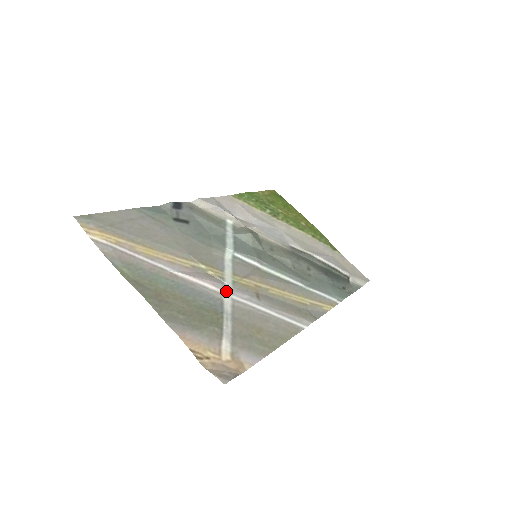
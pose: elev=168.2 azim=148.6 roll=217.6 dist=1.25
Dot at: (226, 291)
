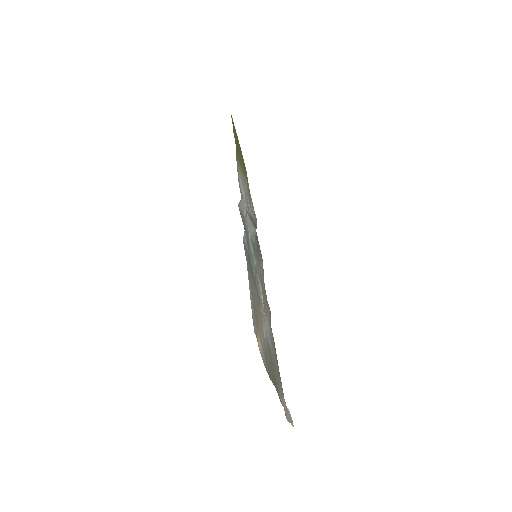
Dot at: occluded
